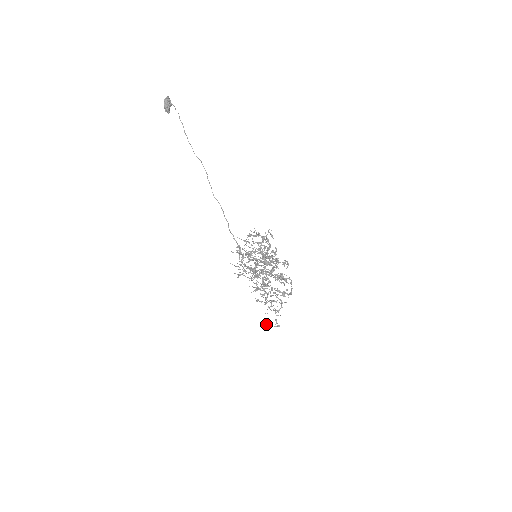
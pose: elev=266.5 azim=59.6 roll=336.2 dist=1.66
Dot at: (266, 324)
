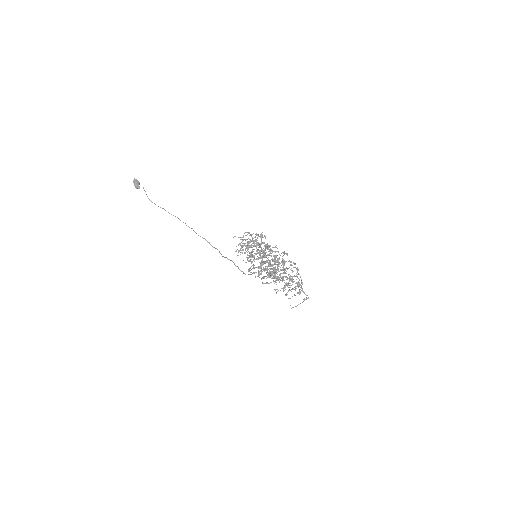
Dot at: (295, 306)
